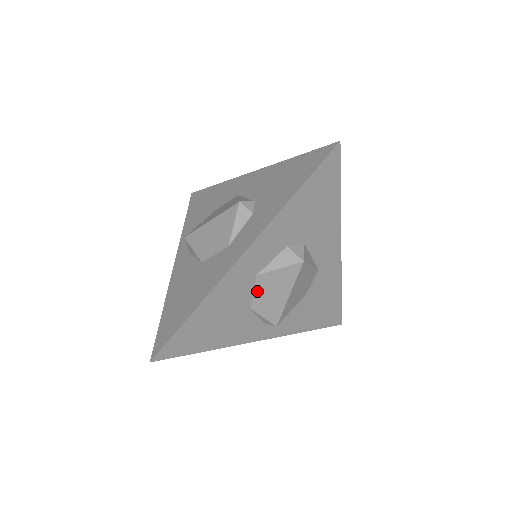
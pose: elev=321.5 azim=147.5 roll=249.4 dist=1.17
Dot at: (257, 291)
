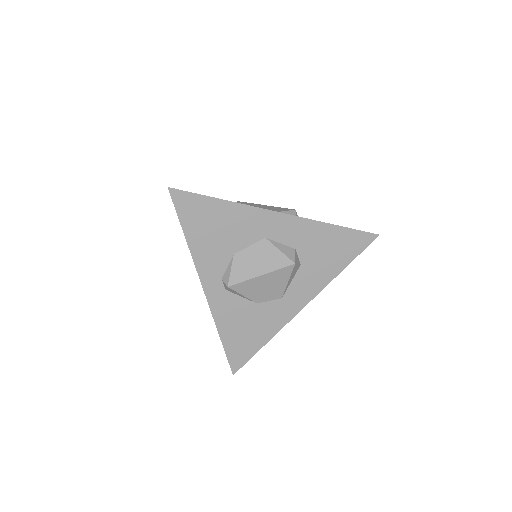
Dot at: (252, 248)
